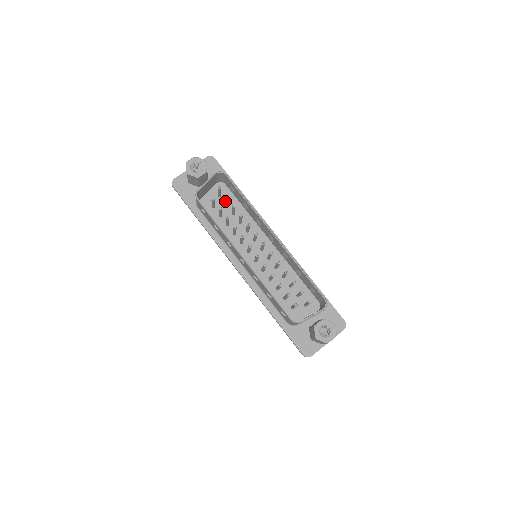
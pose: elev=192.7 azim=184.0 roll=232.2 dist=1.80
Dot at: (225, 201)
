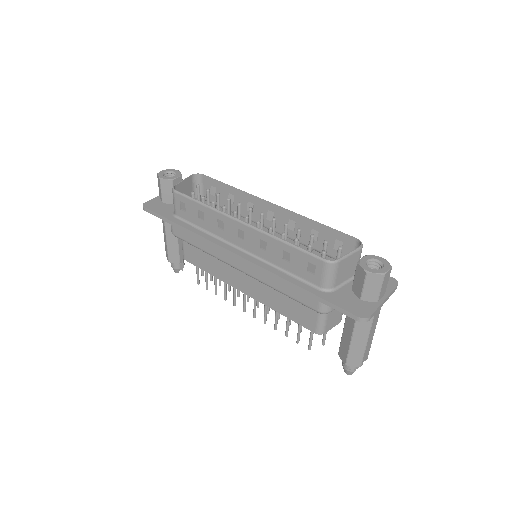
Dot at: (207, 201)
